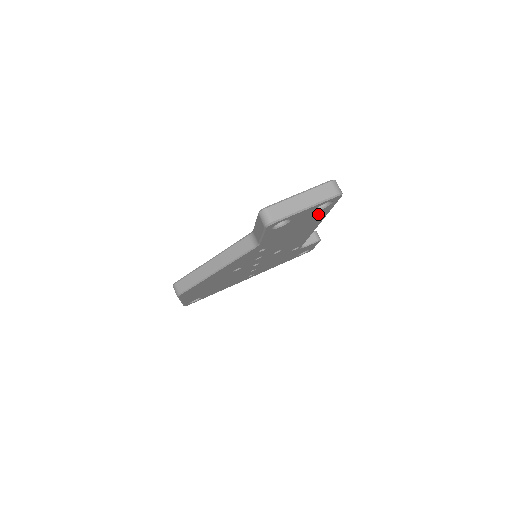
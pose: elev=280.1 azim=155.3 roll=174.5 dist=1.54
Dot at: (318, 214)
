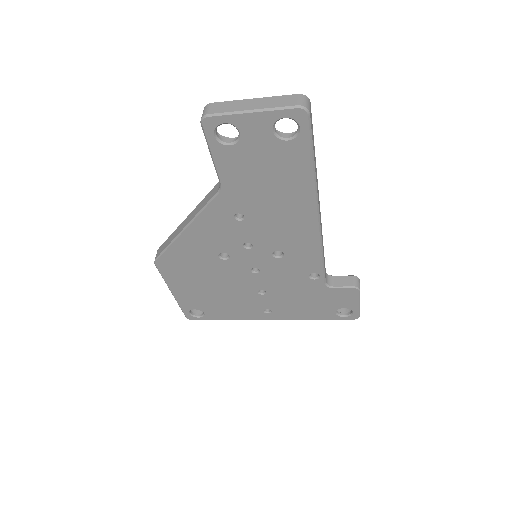
Dot at: (292, 158)
